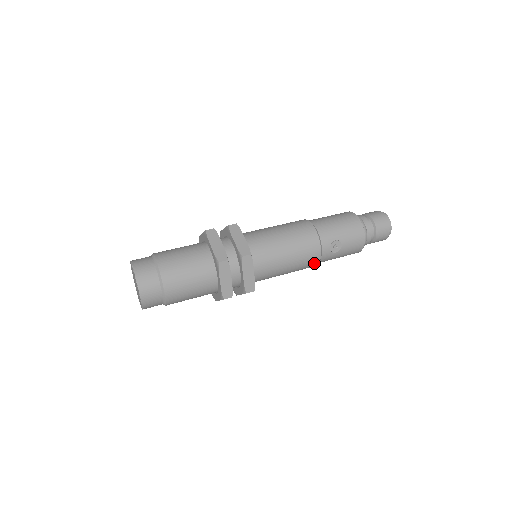
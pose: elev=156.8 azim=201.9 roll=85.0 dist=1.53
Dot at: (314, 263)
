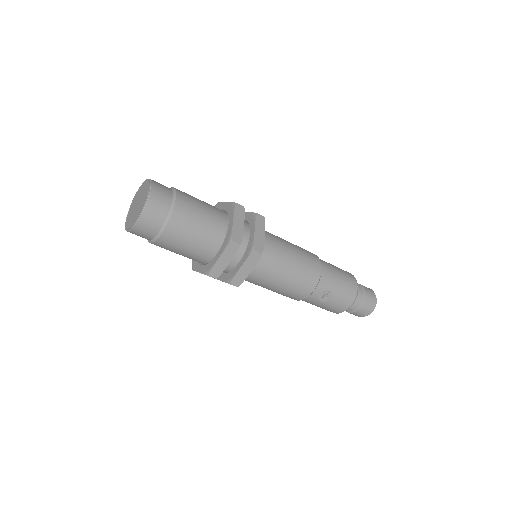
Dot at: (298, 297)
